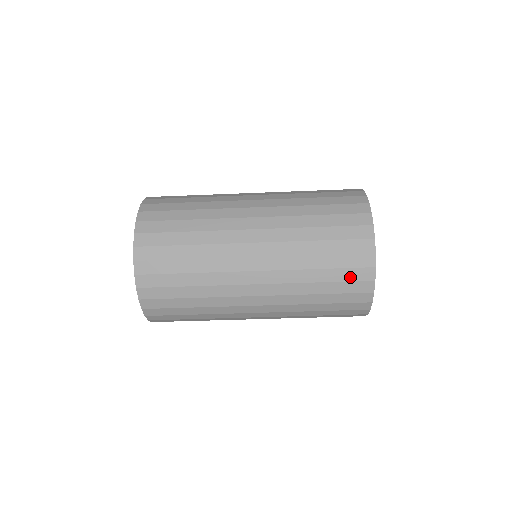
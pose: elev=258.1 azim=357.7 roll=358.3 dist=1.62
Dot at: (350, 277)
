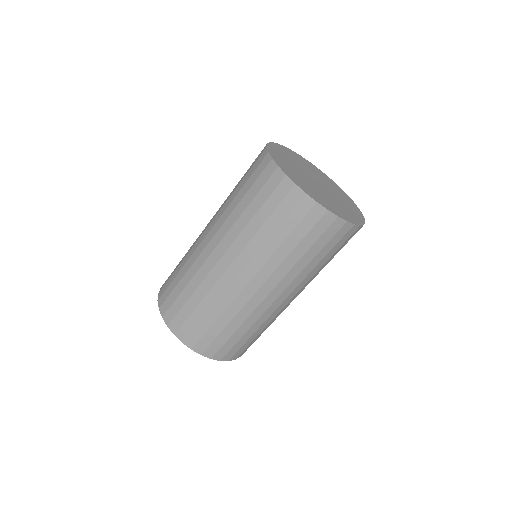
Dot at: (319, 232)
